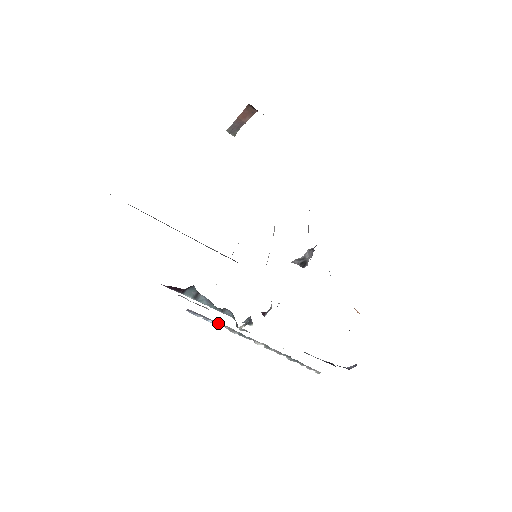
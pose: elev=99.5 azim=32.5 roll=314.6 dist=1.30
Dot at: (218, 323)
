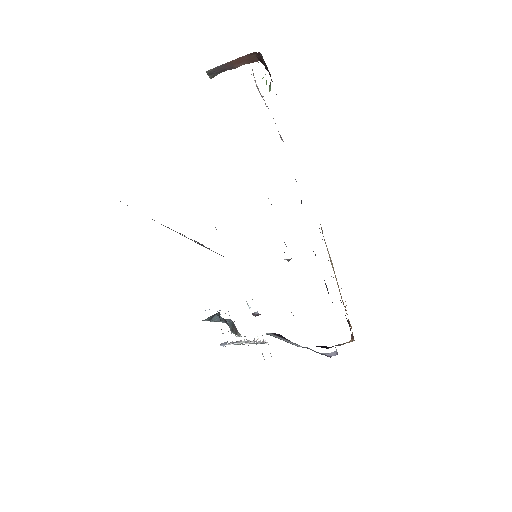
Dot at: (237, 344)
